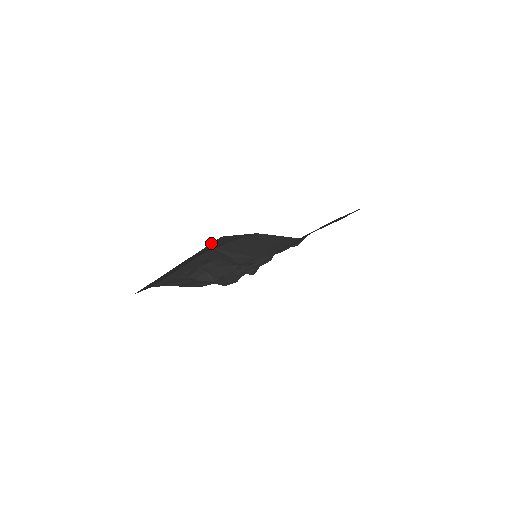
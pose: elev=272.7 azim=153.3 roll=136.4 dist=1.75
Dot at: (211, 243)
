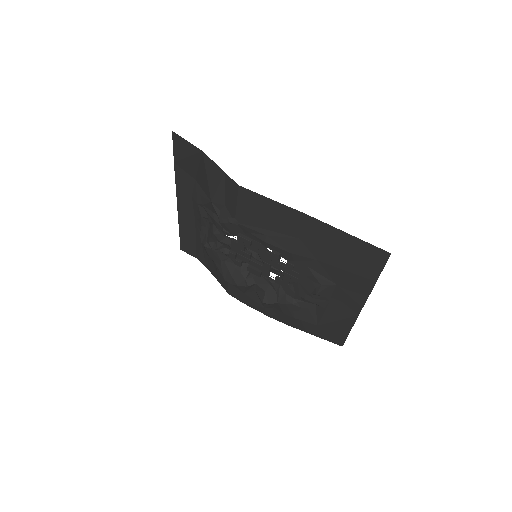
Dot at: (173, 144)
